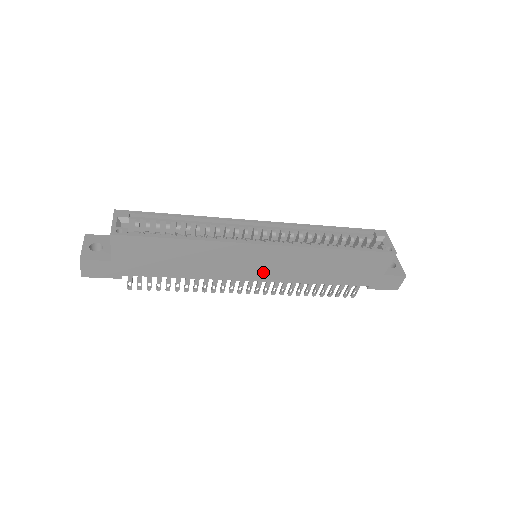
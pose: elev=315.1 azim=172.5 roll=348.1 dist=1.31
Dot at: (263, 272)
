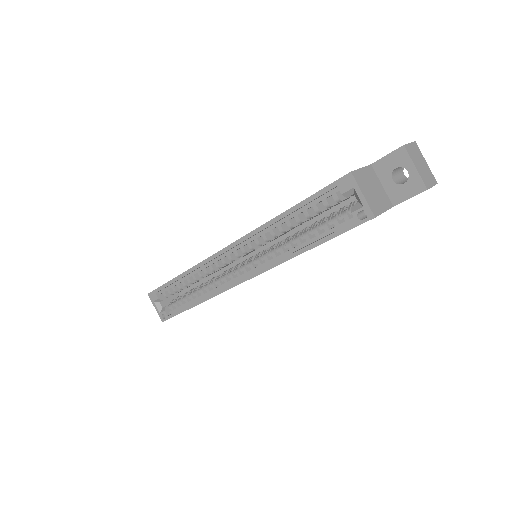
Dot at: occluded
